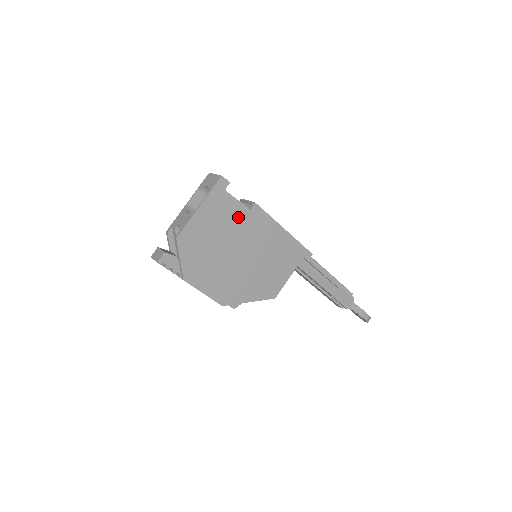
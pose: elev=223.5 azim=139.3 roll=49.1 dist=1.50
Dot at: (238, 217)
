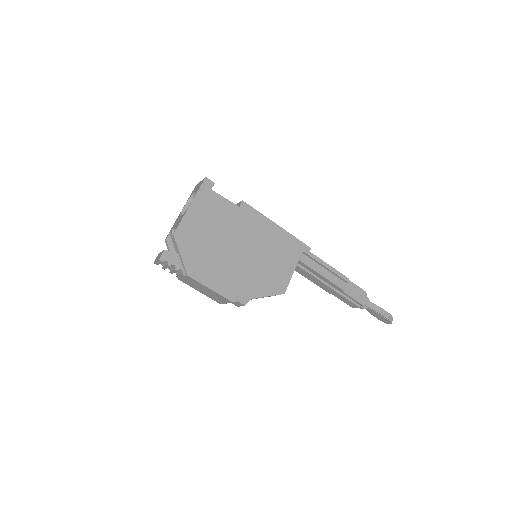
Dot at: (229, 214)
